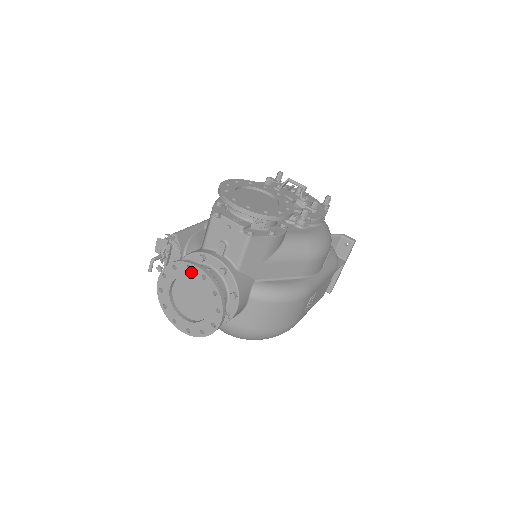
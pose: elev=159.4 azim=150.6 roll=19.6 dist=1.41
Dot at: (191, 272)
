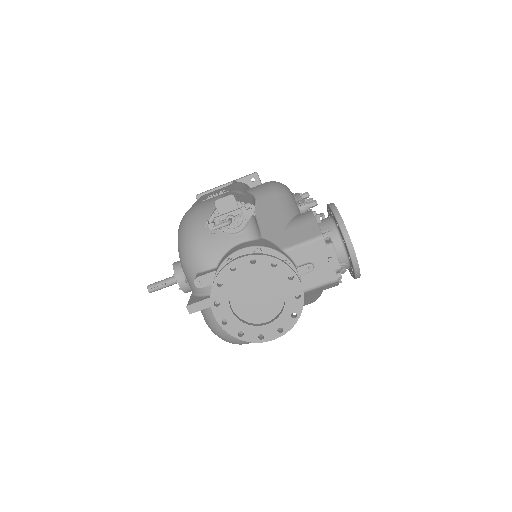
Dot at: (289, 282)
